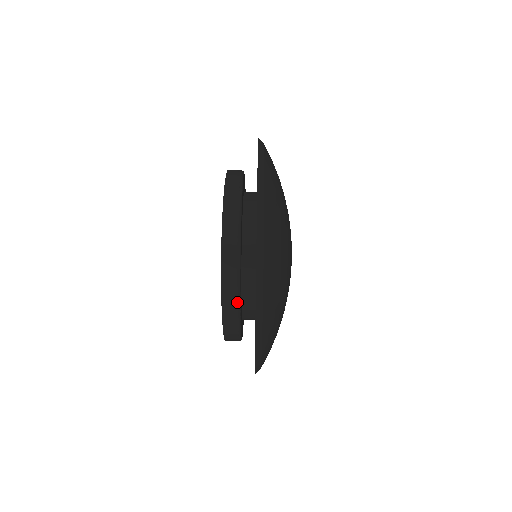
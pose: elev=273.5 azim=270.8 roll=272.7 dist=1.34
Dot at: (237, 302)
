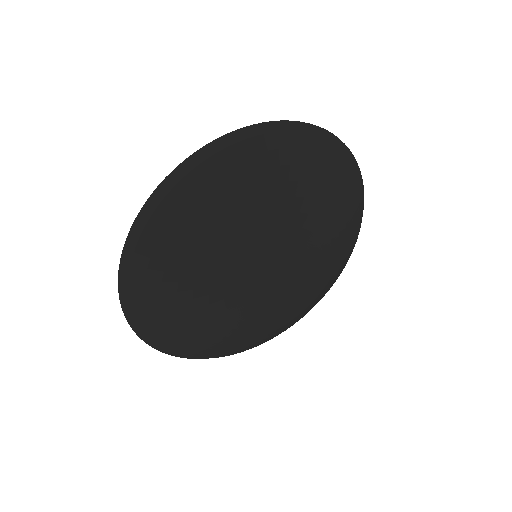
Dot at: occluded
